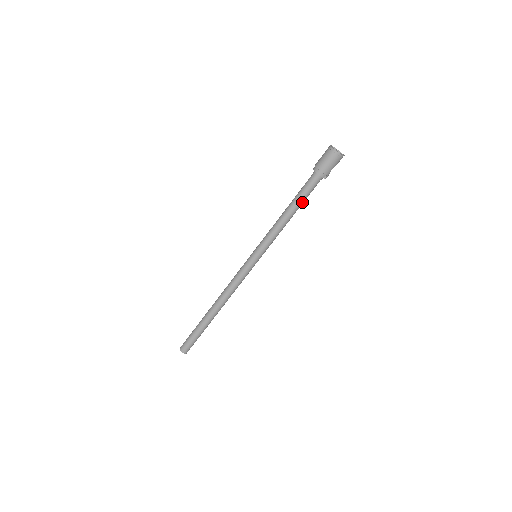
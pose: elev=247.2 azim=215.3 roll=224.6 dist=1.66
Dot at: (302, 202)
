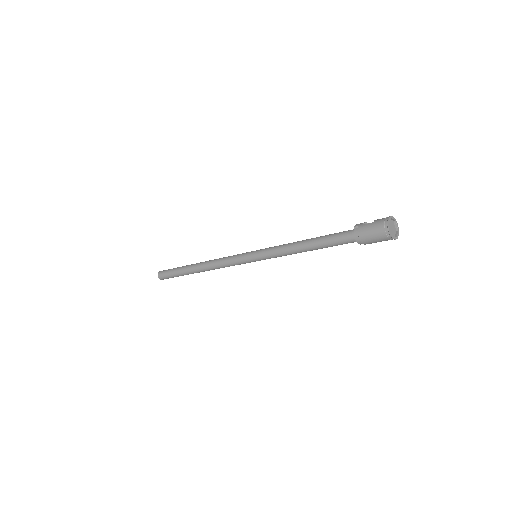
Dot at: occluded
